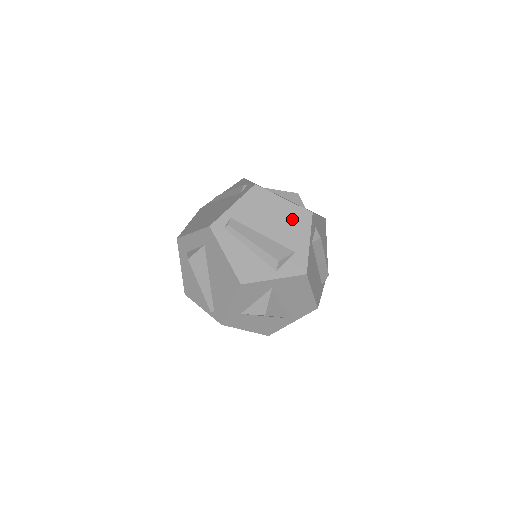
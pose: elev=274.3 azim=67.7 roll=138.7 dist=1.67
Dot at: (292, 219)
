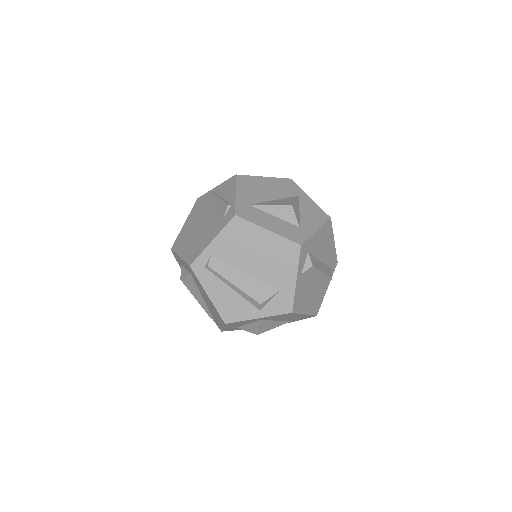
Dot at: (277, 254)
